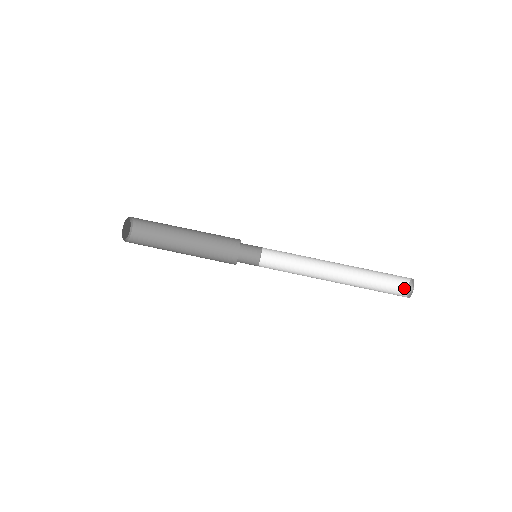
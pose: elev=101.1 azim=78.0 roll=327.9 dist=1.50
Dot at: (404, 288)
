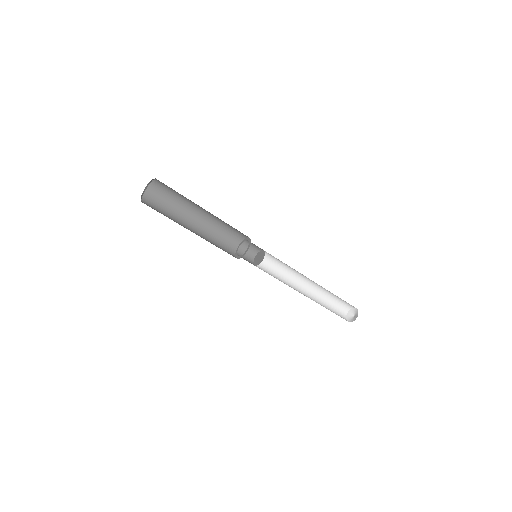
Dot at: (348, 308)
